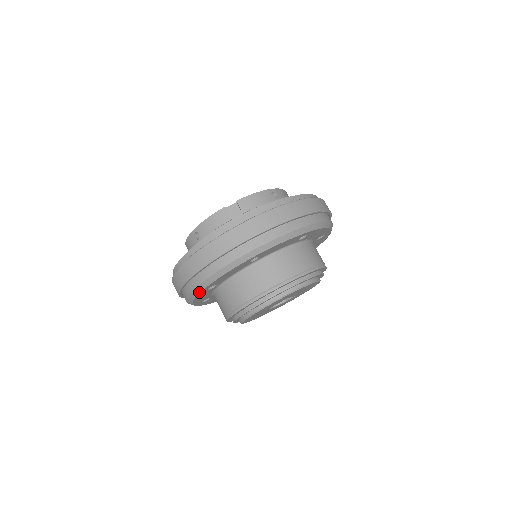
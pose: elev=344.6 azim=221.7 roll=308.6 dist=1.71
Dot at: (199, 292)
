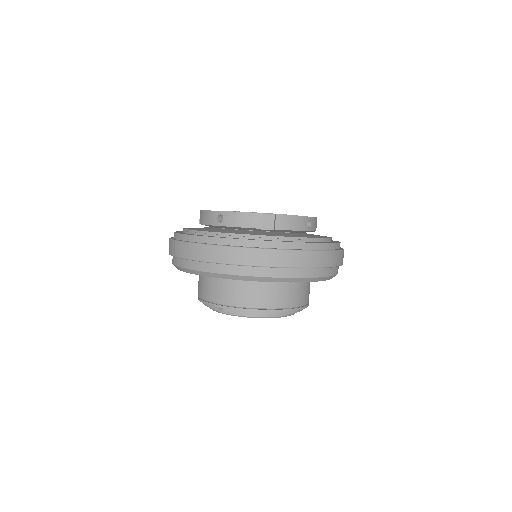
Dot at: (194, 273)
